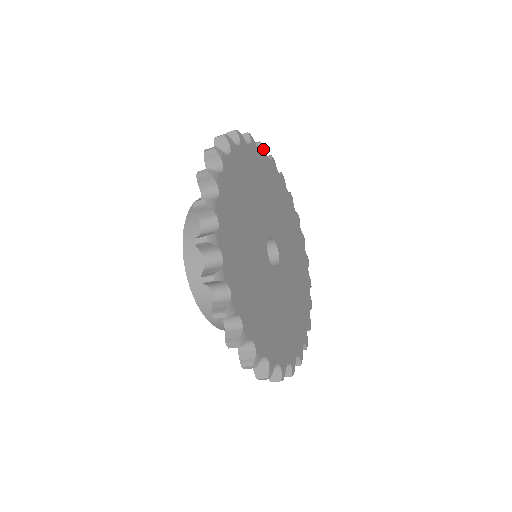
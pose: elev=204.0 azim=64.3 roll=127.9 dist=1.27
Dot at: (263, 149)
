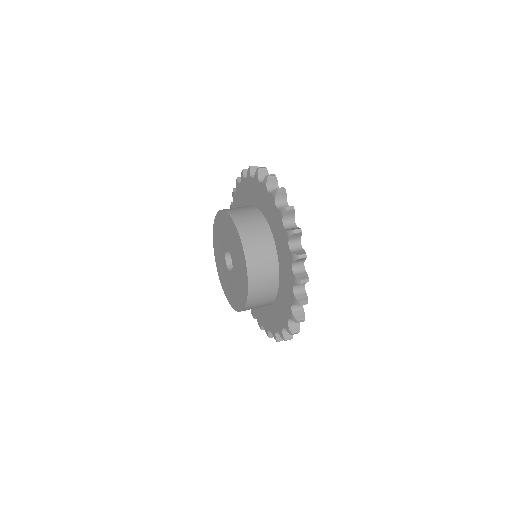
Dot at: occluded
